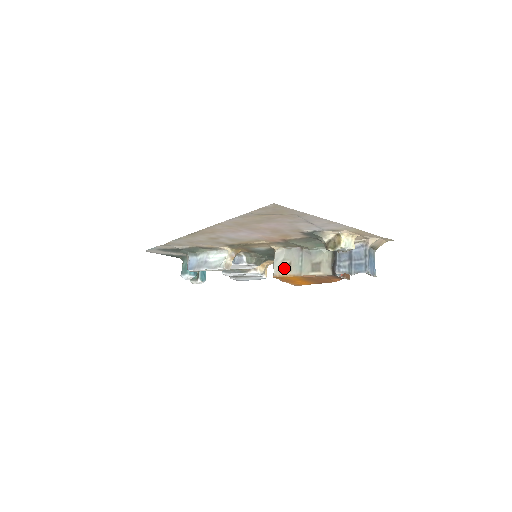
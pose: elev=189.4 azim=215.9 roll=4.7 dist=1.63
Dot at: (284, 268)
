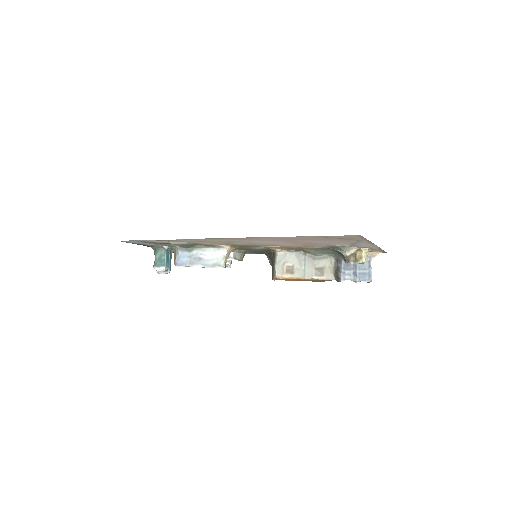
Dot at: (287, 270)
